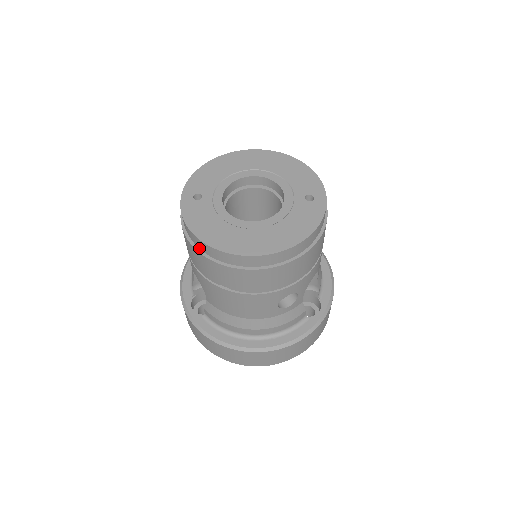
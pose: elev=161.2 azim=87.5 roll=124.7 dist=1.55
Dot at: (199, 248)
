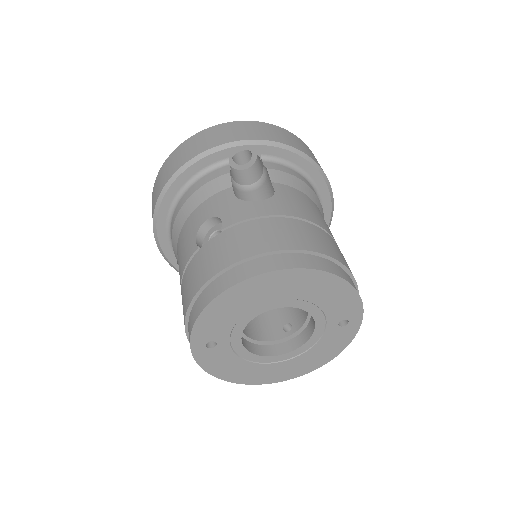
Dot at: occluded
